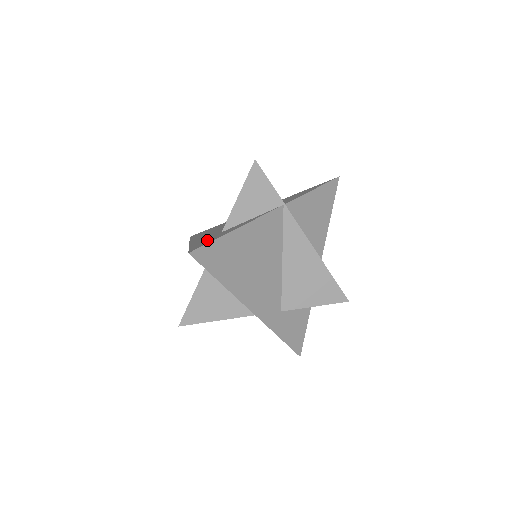
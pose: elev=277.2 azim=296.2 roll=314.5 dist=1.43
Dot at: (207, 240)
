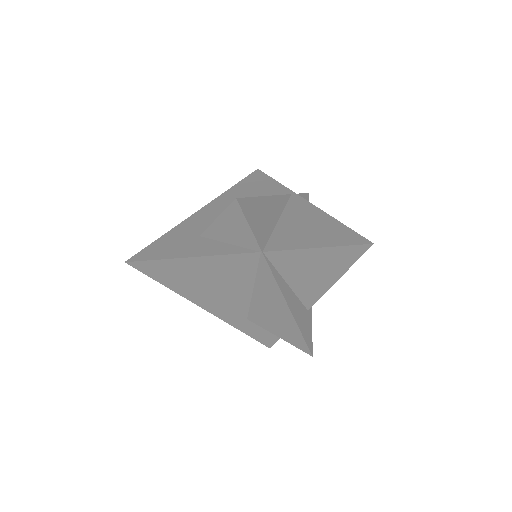
Dot at: (171, 244)
